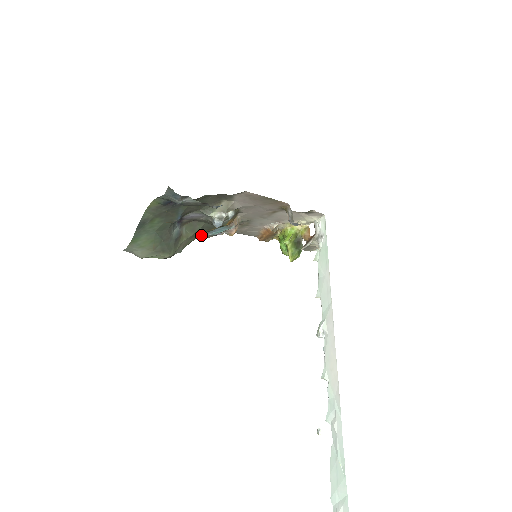
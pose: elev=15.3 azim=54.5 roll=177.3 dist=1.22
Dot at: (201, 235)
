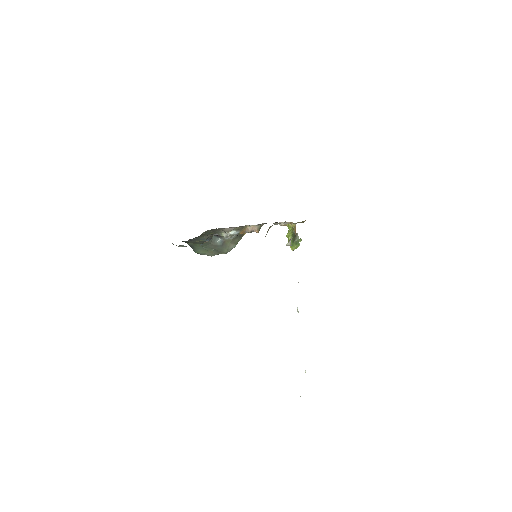
Dot at: occluded
